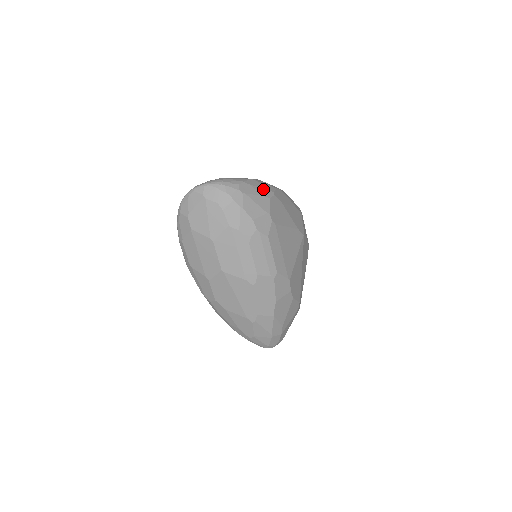
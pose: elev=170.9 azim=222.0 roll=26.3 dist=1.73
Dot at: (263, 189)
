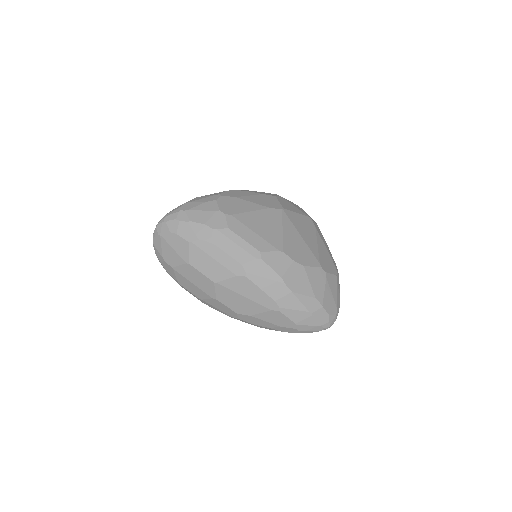
Dot at: (207, 198)
